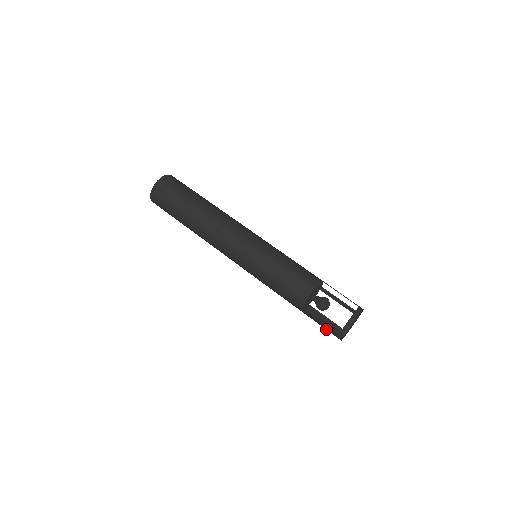
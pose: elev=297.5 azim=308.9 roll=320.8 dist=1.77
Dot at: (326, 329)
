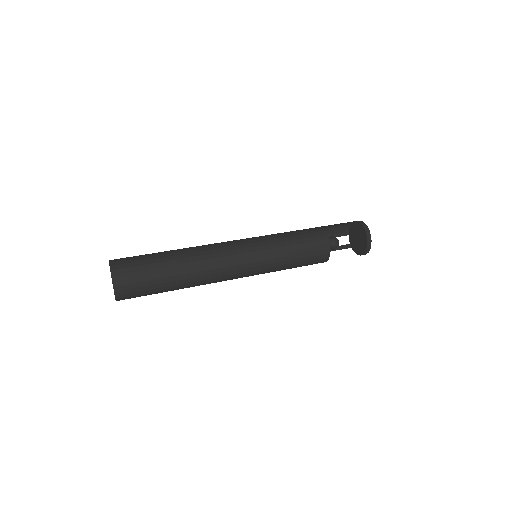
Dot at: occluded
